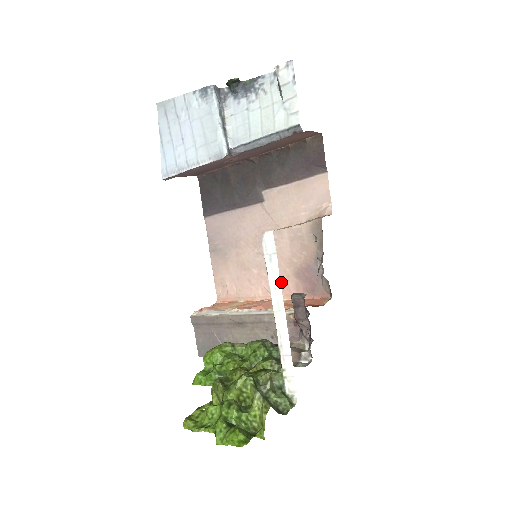
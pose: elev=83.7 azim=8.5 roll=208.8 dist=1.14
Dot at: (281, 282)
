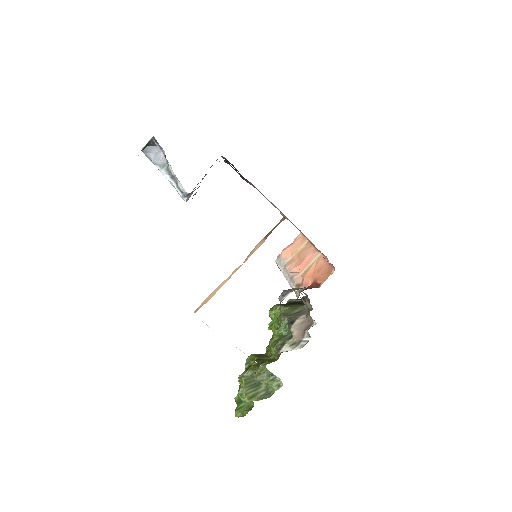
Dot at: occluded
